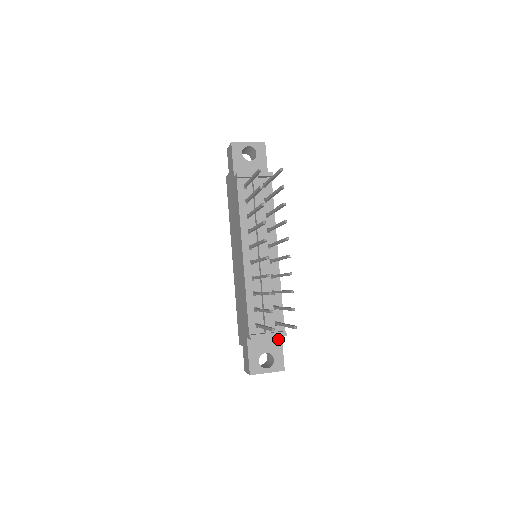
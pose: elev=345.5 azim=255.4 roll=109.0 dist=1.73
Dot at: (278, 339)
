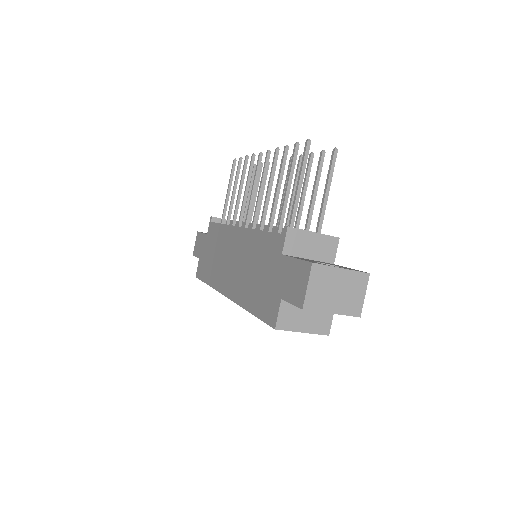
Dot at: occluded
